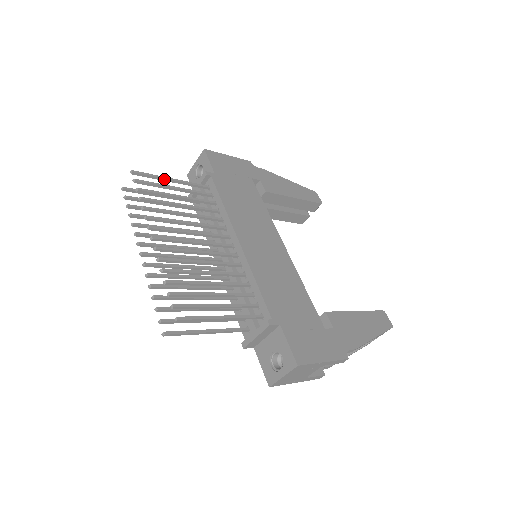
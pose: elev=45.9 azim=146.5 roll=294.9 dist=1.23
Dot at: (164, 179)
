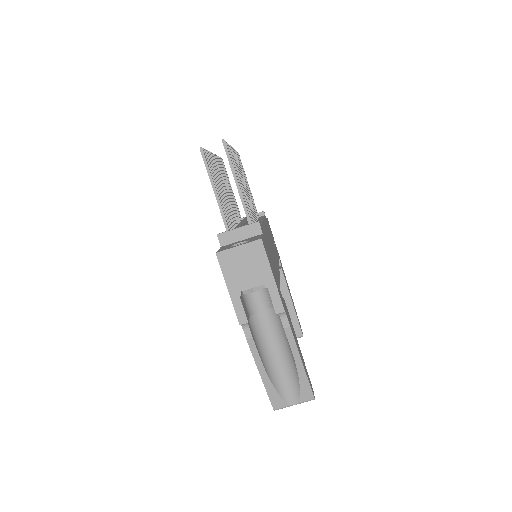
Dot at: (246, 178)
